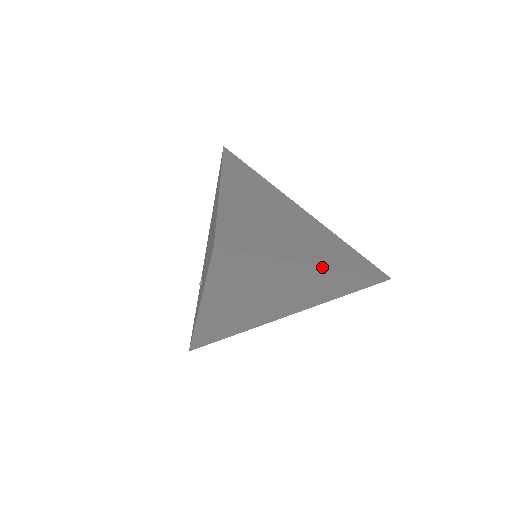
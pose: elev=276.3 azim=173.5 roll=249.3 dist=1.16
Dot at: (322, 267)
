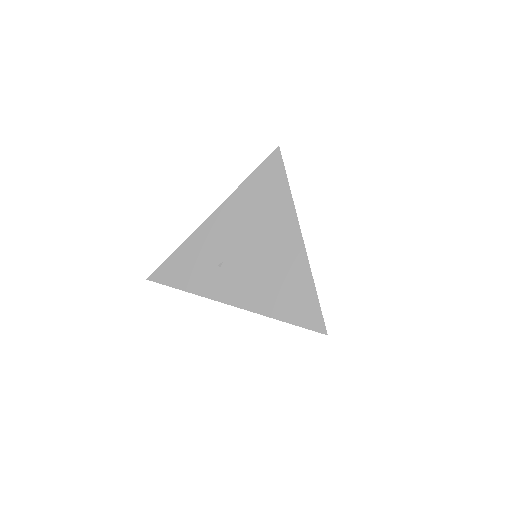
Dot at: occluded
